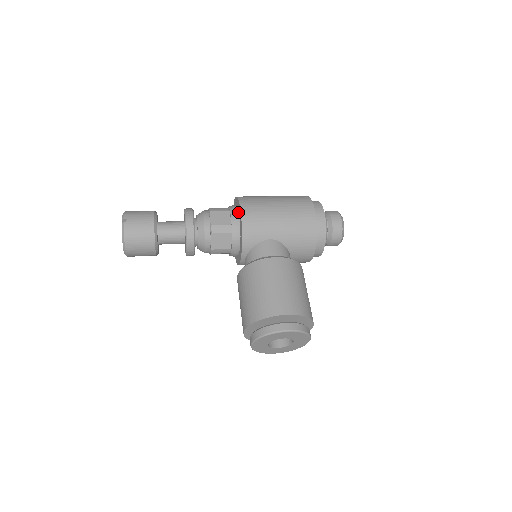
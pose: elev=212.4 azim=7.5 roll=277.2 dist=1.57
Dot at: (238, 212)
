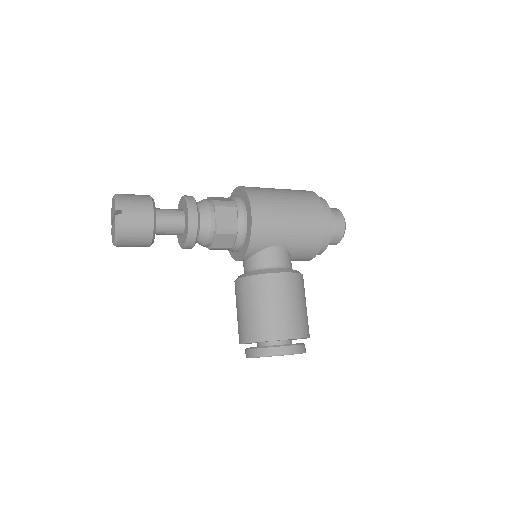
Dot at: (246, 210)
